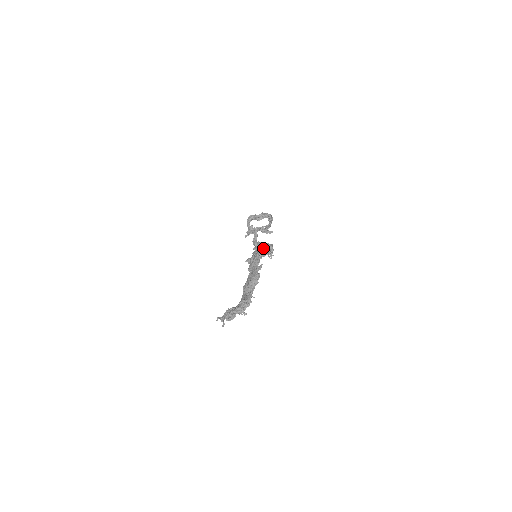
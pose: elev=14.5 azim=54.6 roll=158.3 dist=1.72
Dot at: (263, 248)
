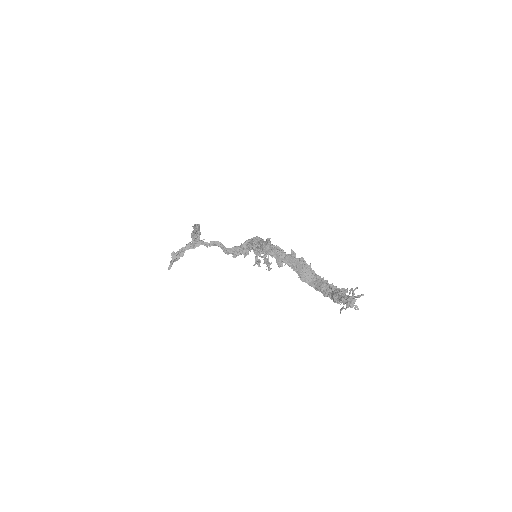
Dot at: (269, 240)
